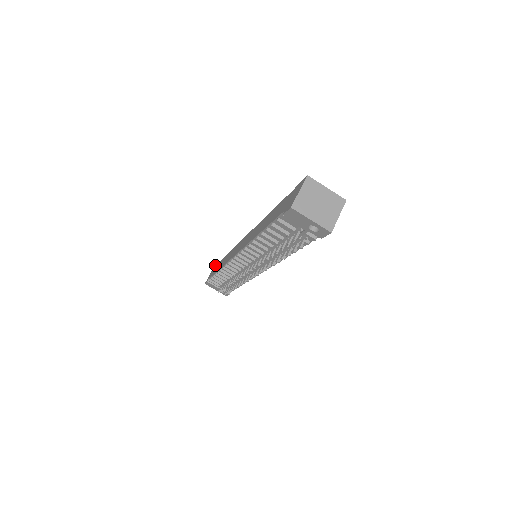
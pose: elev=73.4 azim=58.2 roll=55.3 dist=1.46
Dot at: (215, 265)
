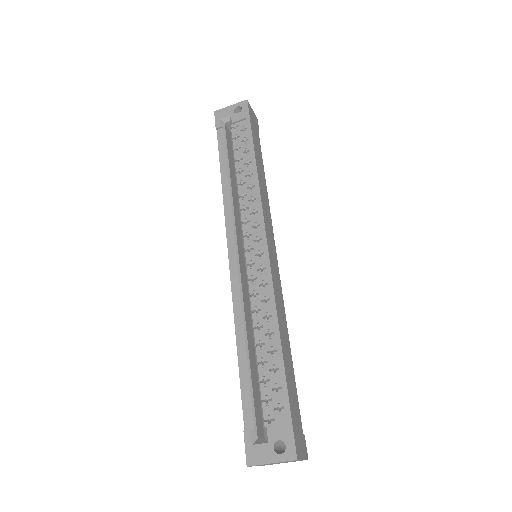
Dot at: (215, 120)
